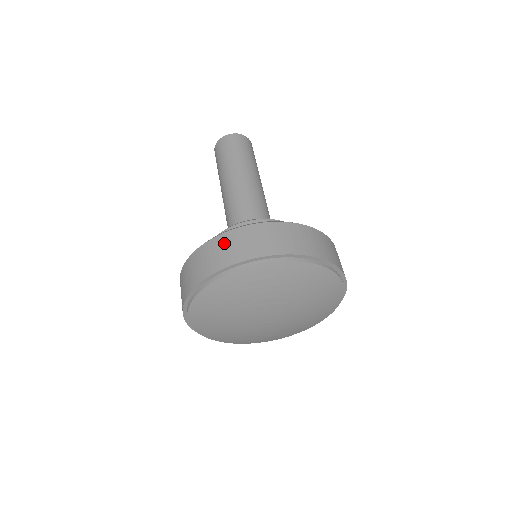
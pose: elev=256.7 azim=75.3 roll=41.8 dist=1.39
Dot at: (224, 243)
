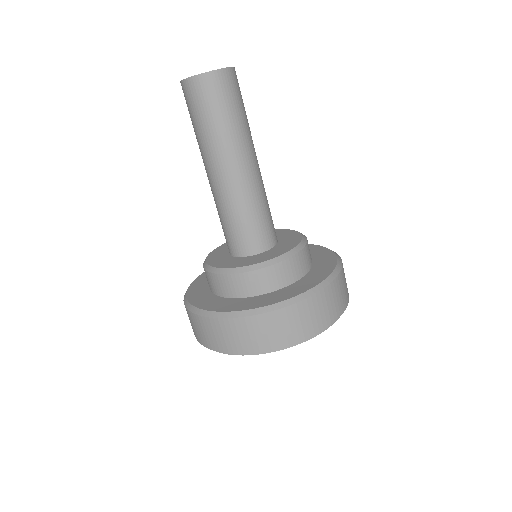
Dot at: (243, 329)
